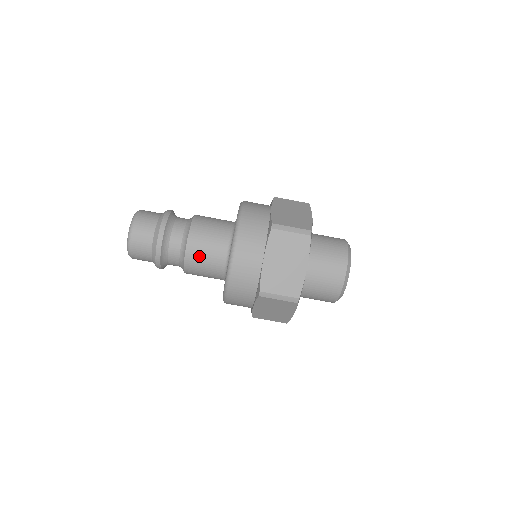
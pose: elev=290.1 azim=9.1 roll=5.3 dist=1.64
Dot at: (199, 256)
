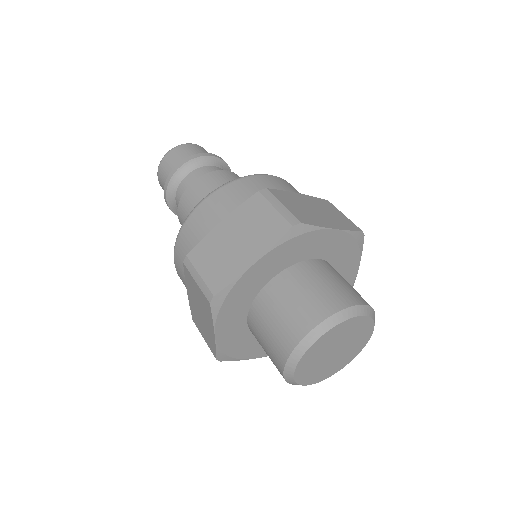
Dot at: (192, 201)
